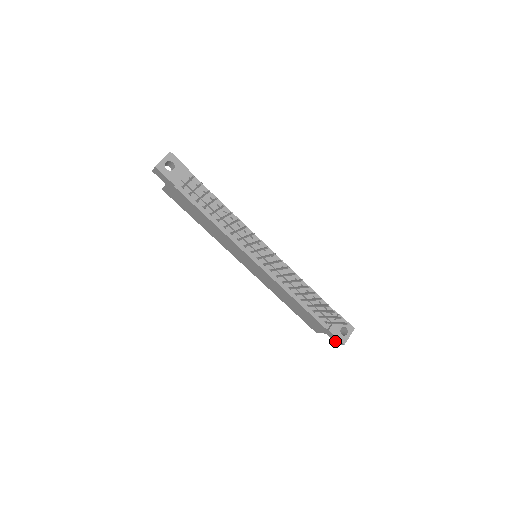
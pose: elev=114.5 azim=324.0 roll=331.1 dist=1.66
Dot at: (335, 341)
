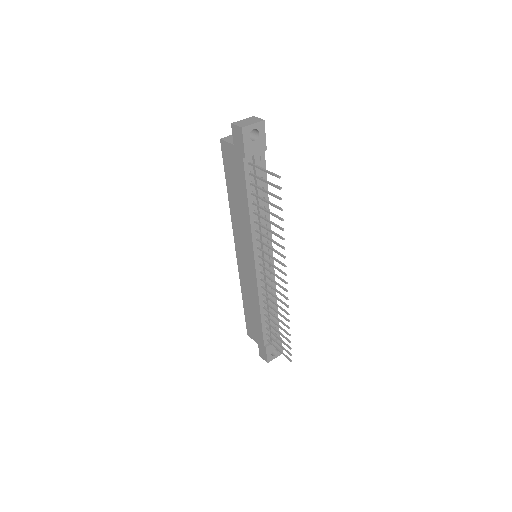
Dot at: (261, 354)
